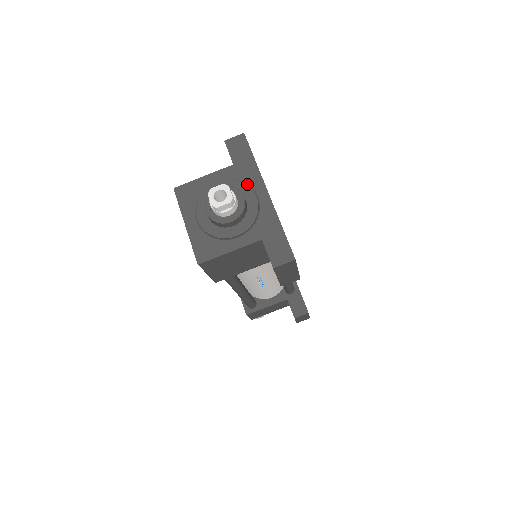
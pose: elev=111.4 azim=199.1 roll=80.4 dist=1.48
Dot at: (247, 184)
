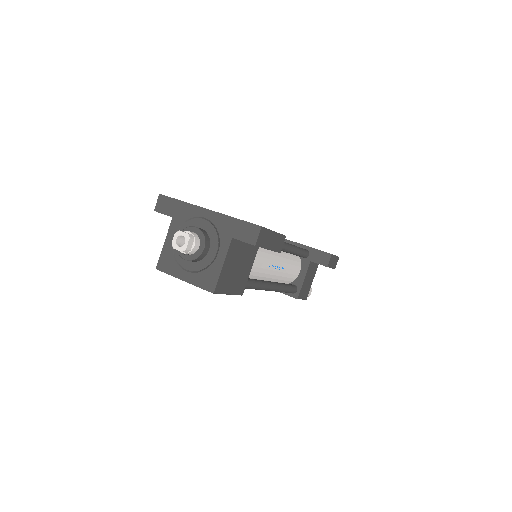
Dot at: (191, 219)
